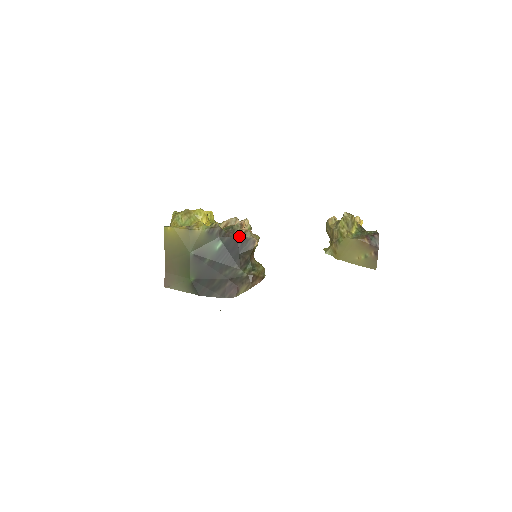
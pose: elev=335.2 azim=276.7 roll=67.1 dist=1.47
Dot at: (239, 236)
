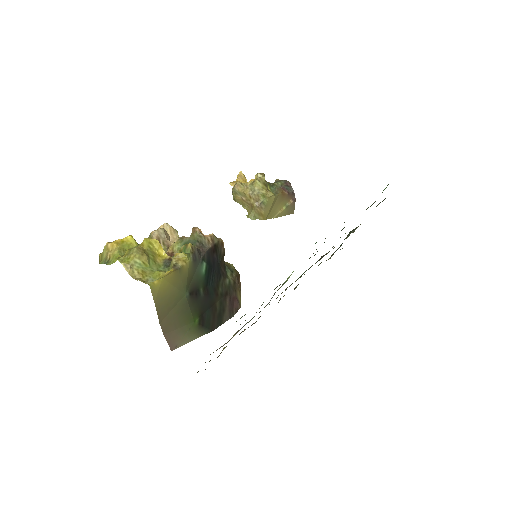
Dot at: (211, 246)
